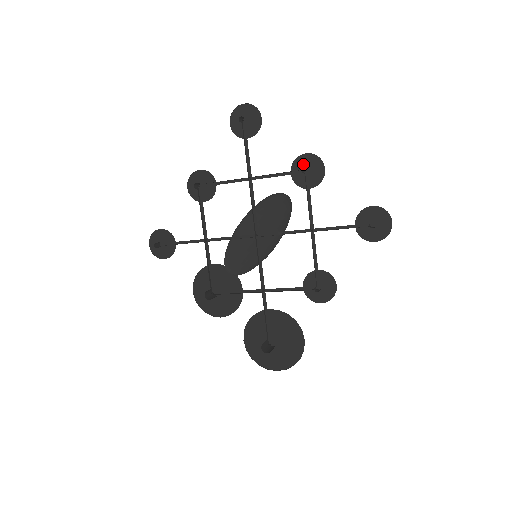
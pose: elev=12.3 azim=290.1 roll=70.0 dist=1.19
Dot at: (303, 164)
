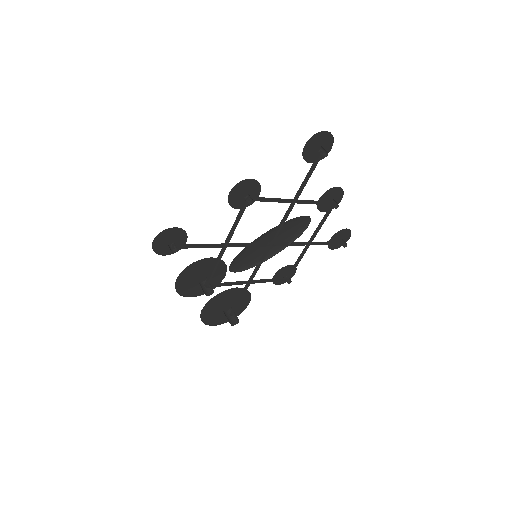
Dot at: (331, 194)
